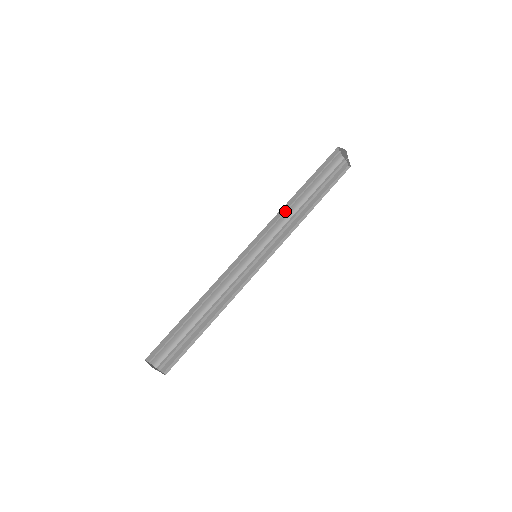
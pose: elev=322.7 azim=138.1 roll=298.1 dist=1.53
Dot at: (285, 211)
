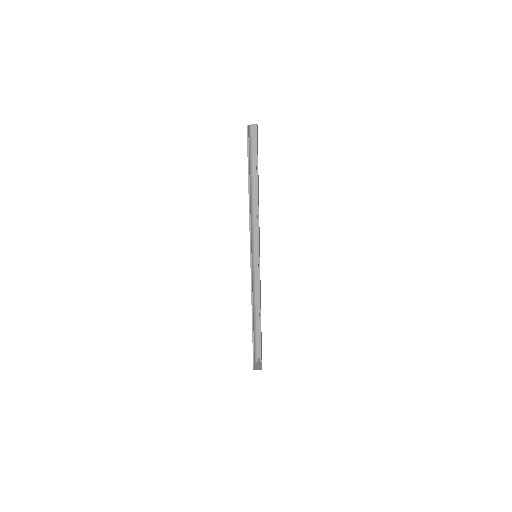
Dot at: (249, 210)
